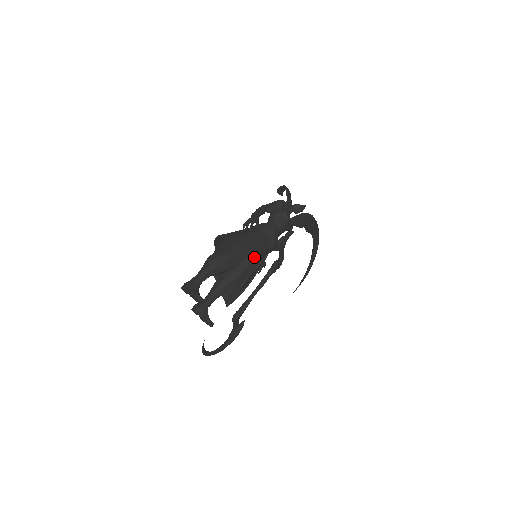
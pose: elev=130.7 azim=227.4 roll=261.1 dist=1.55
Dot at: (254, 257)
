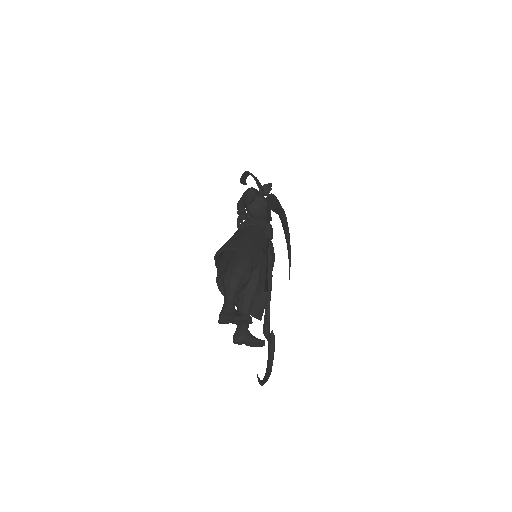
Dot at: occluded
